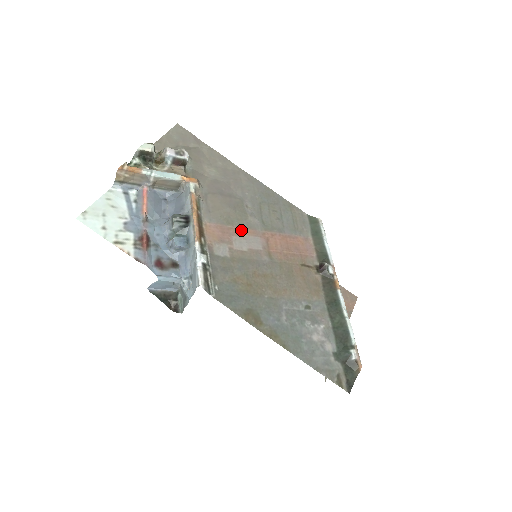
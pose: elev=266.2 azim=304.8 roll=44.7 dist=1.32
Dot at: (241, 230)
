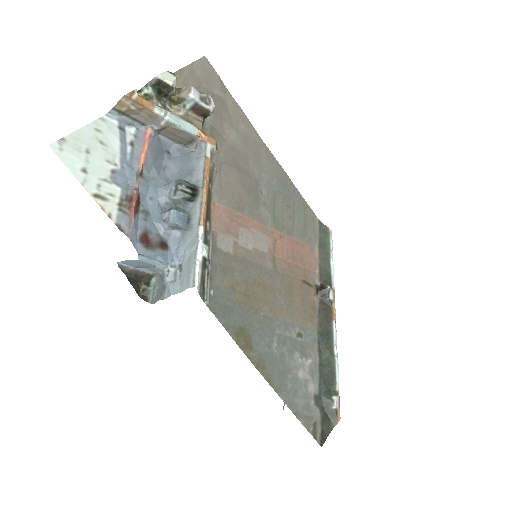
Dot at: (250, 221)
